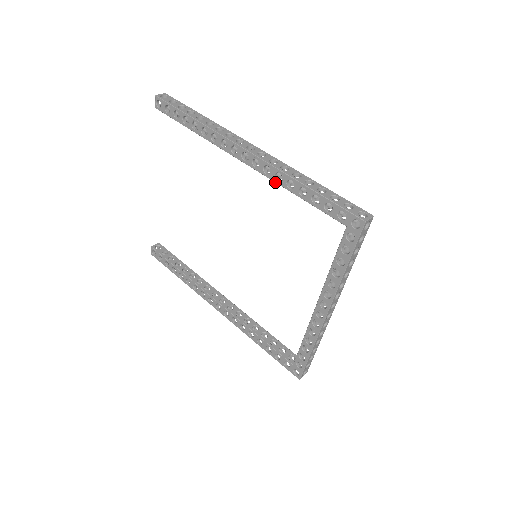
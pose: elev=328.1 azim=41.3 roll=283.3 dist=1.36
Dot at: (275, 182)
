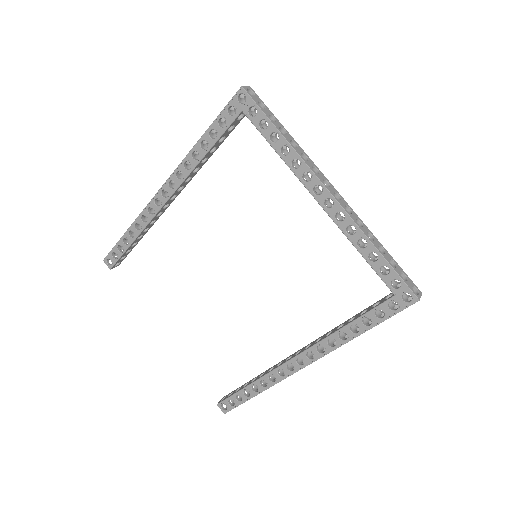
Dot at: (190, 173)
